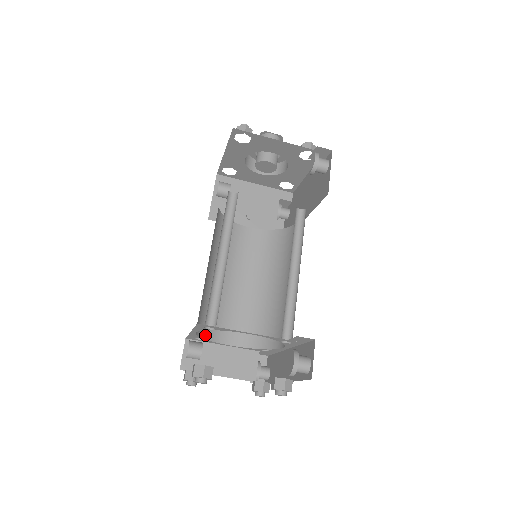
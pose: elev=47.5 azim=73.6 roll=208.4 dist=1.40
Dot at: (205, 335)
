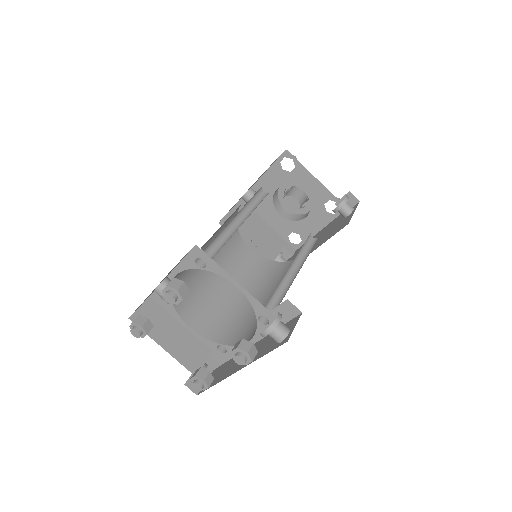
Dot at: occluded
